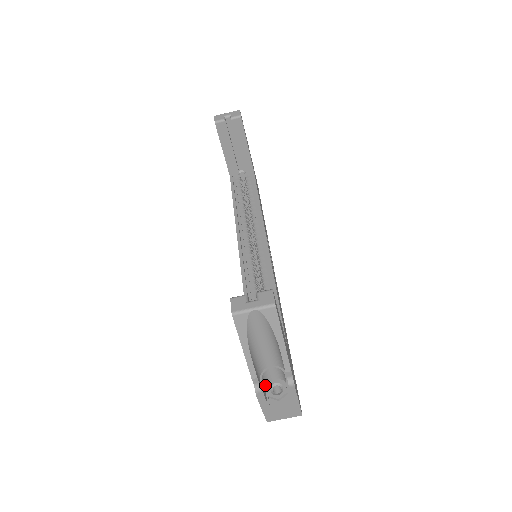
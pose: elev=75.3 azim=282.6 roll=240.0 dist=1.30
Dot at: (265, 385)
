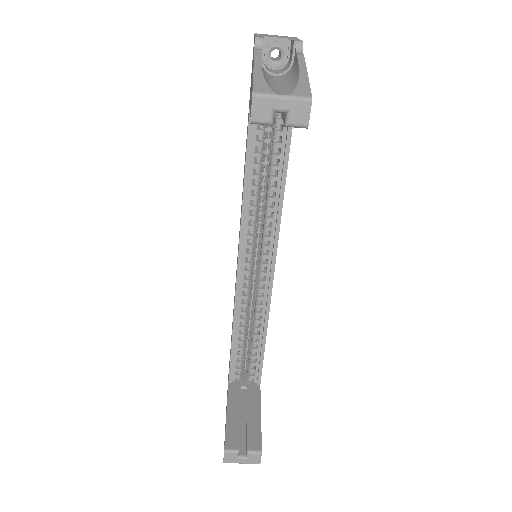
Dot at: occluded
